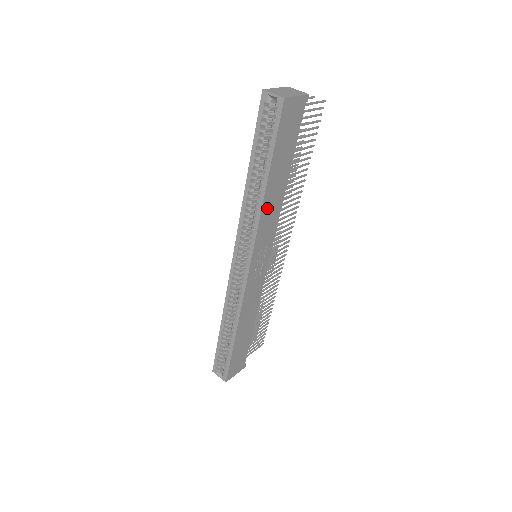
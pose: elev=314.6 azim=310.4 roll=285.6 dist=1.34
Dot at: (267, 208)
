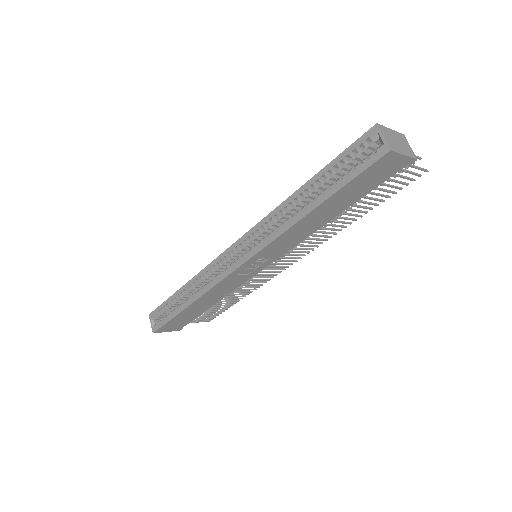
Dot at: (296, 229)
